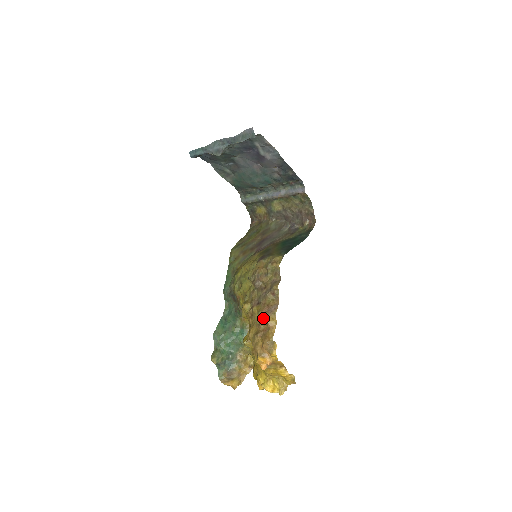
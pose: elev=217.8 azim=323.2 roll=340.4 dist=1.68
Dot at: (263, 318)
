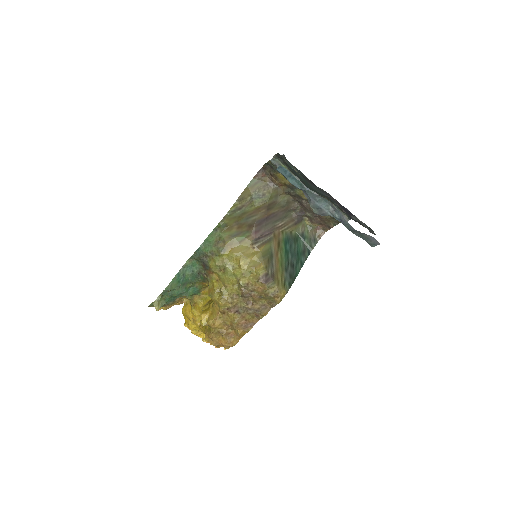
Dot at: (236, 328)
